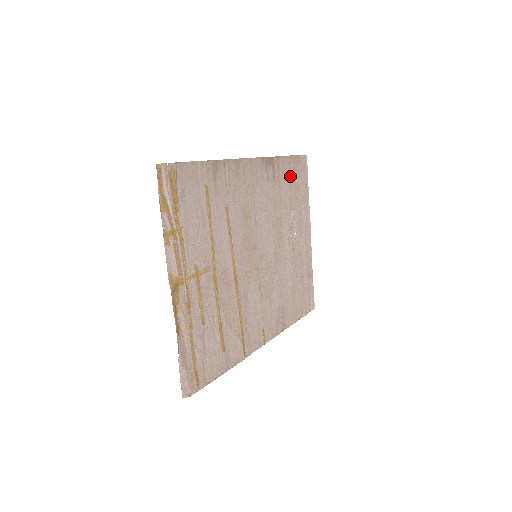
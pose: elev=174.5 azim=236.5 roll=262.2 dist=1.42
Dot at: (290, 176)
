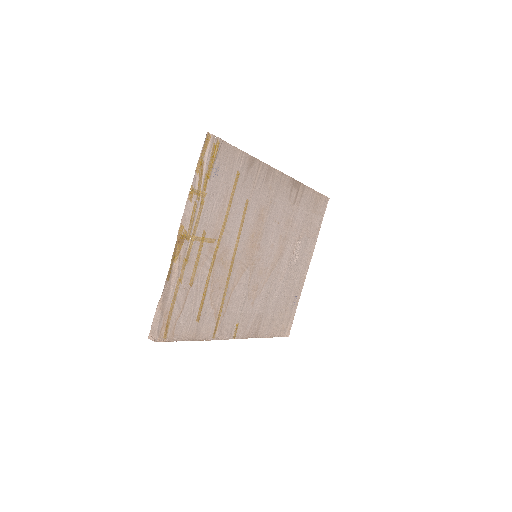
Dot at: (309, 207)
